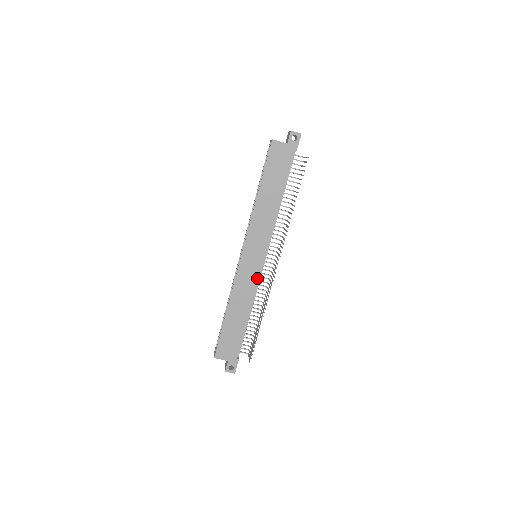
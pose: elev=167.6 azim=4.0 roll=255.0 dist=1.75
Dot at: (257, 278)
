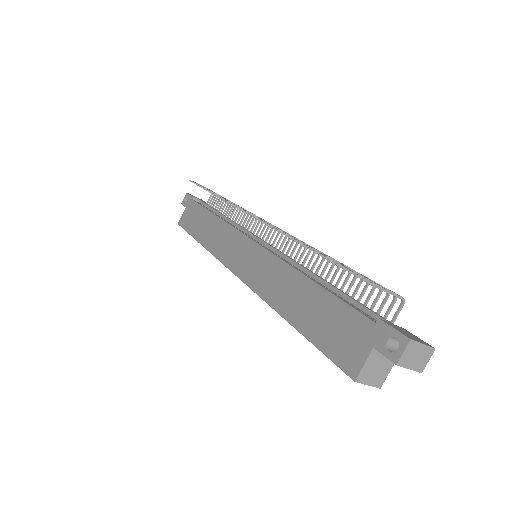
Dot at: (266, 254)
